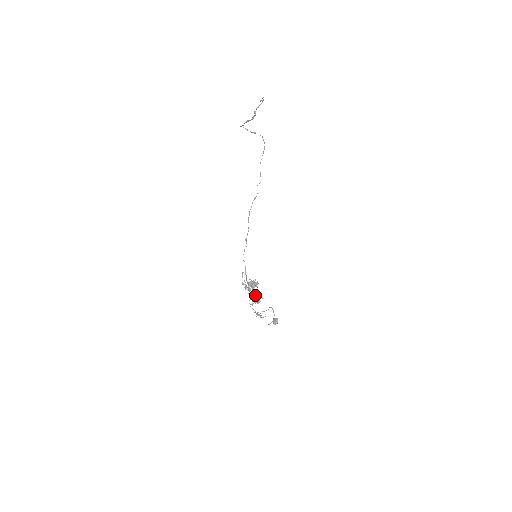
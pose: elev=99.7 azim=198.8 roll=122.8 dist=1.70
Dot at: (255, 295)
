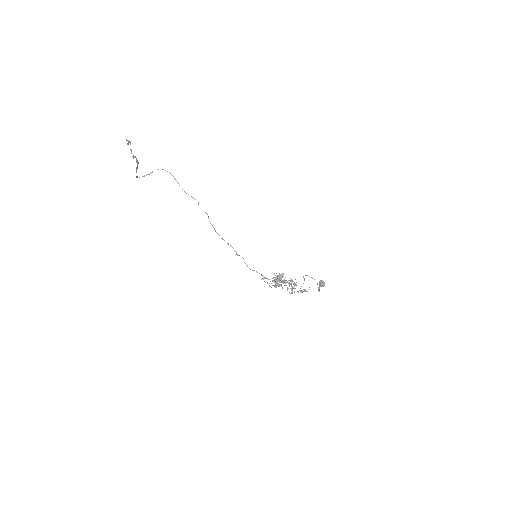
Dot at: occluded
